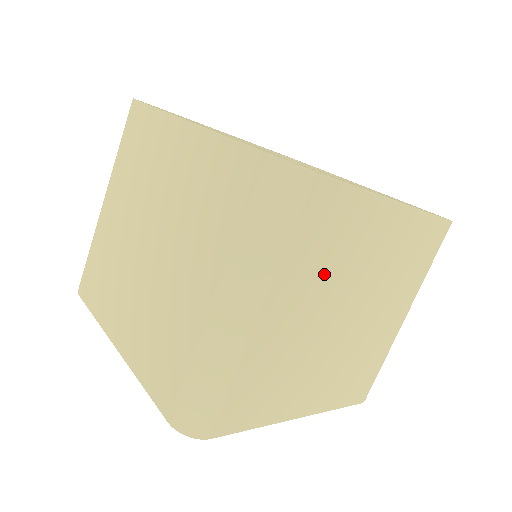
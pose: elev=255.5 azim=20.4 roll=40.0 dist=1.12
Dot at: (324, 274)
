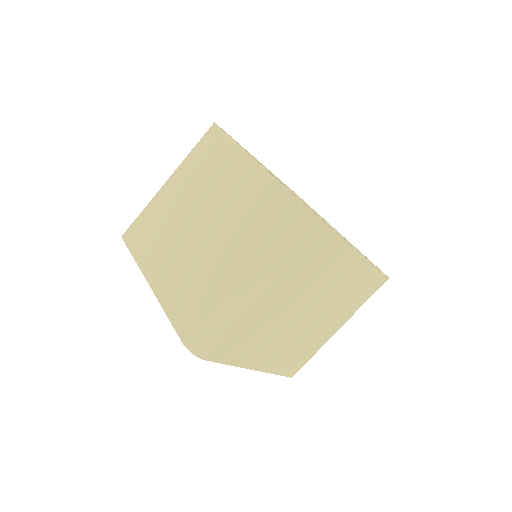
Dot at: (306, 284)
